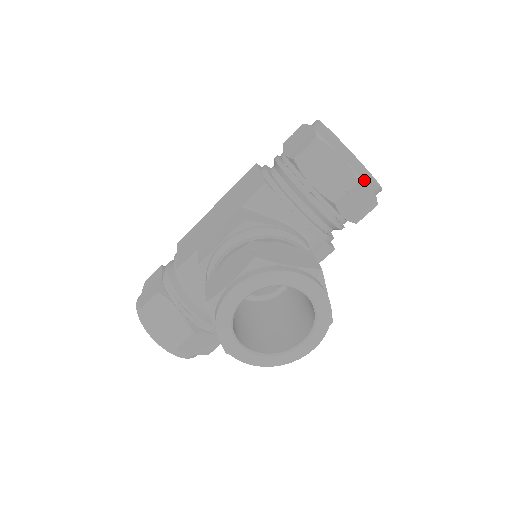
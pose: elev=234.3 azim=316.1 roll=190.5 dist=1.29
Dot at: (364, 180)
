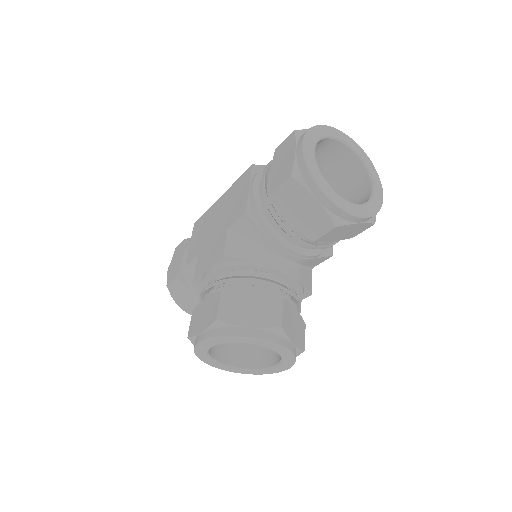
Dot at: (346, 219)
